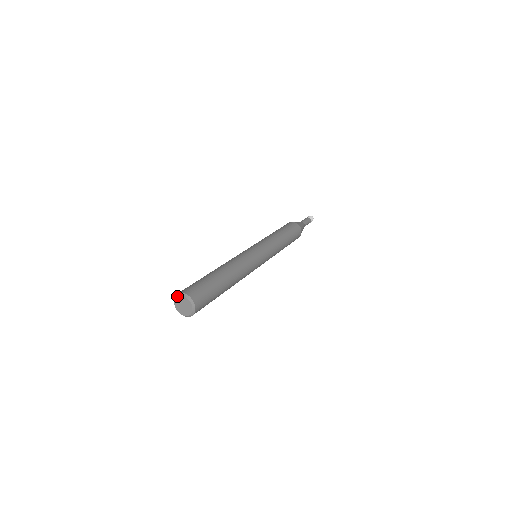
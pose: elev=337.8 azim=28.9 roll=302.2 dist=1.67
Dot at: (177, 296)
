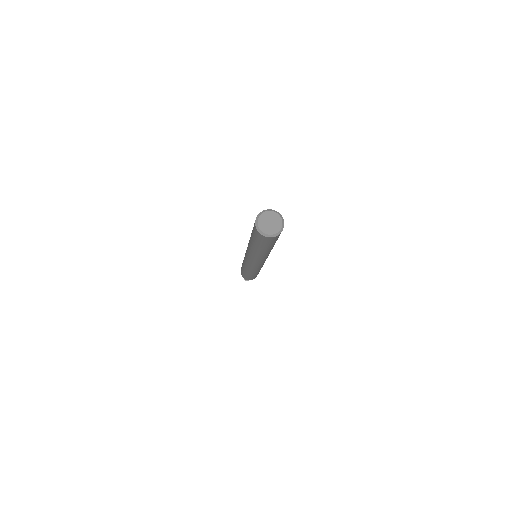
Dot at: (261, 214)
